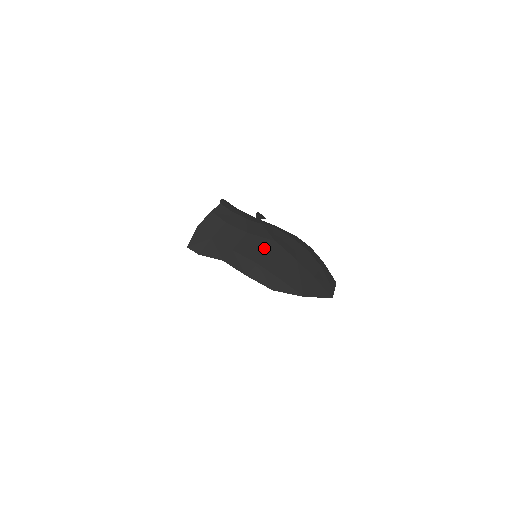
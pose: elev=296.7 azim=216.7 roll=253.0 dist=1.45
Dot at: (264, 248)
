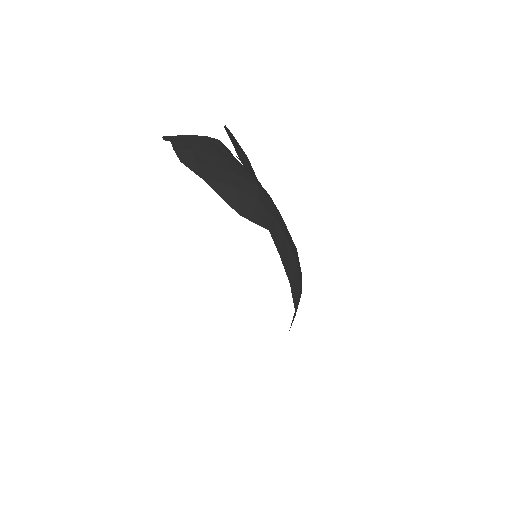
Dot at: (212, 154)
